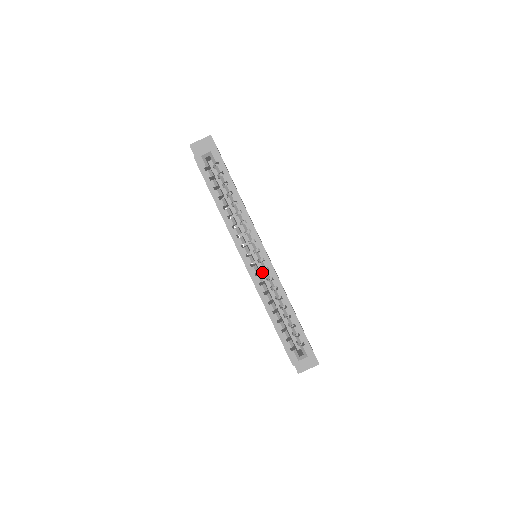
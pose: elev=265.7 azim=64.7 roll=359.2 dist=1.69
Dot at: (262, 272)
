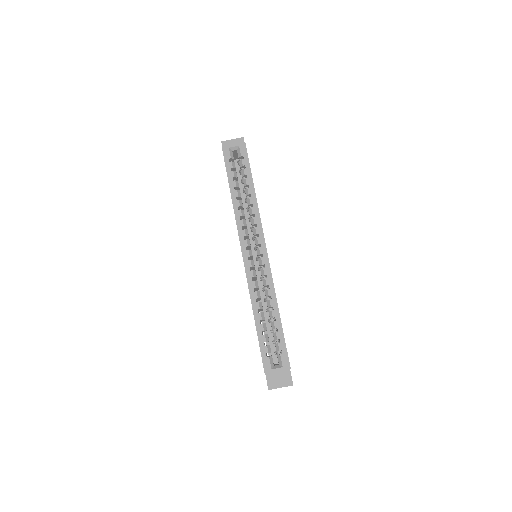
Dot at: (258, 274)
